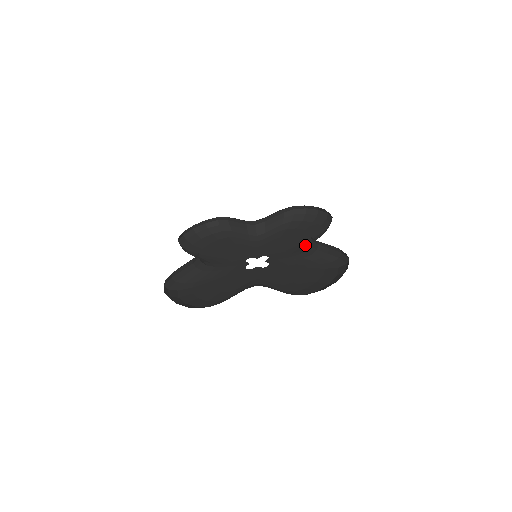
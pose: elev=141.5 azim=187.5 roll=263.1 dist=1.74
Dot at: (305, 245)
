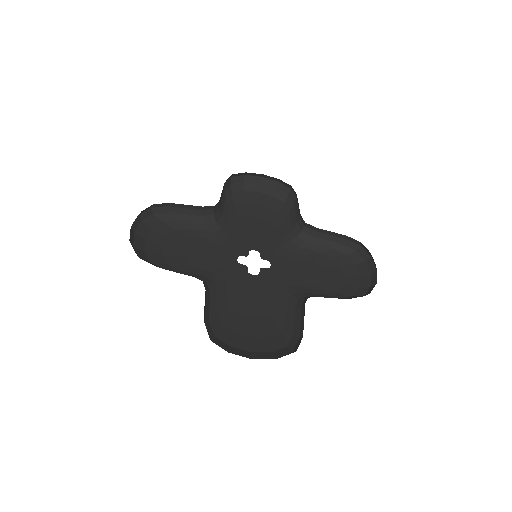
Dot at: (313, 291)
